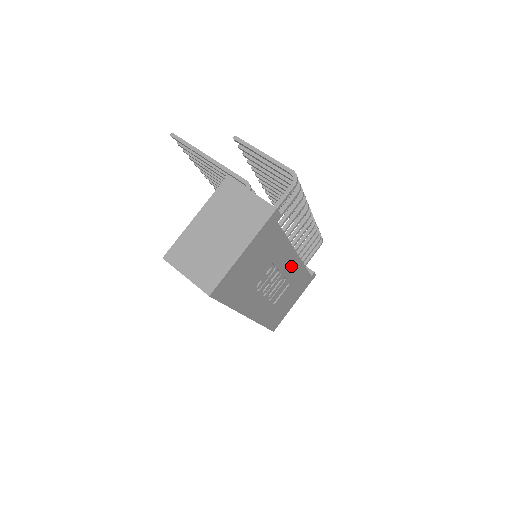
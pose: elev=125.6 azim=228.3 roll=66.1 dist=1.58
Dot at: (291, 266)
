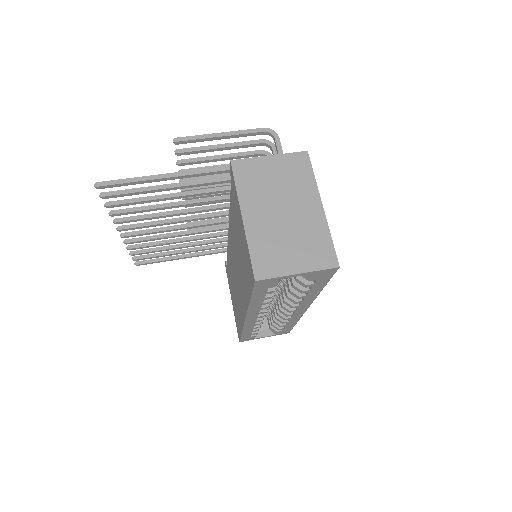
Dot at: occluded
